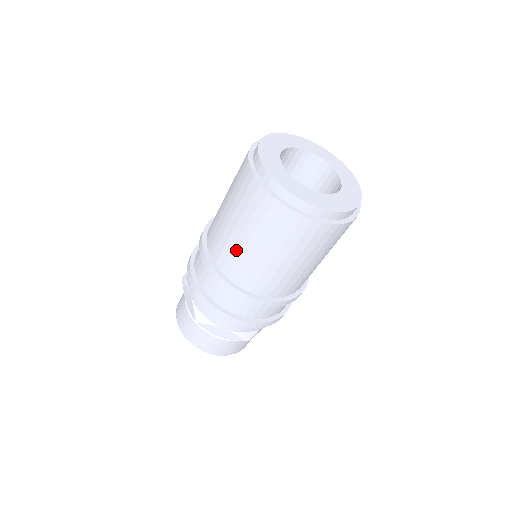
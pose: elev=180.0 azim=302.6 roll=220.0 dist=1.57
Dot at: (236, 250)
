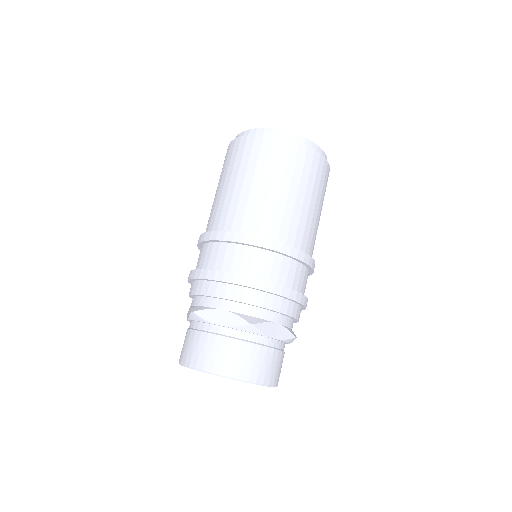
Dot at: (221, 201)
